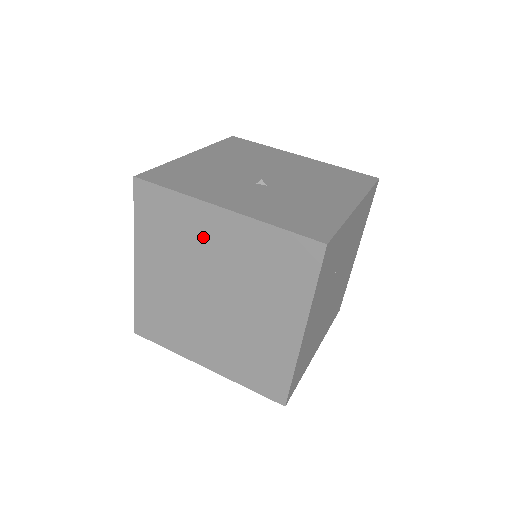
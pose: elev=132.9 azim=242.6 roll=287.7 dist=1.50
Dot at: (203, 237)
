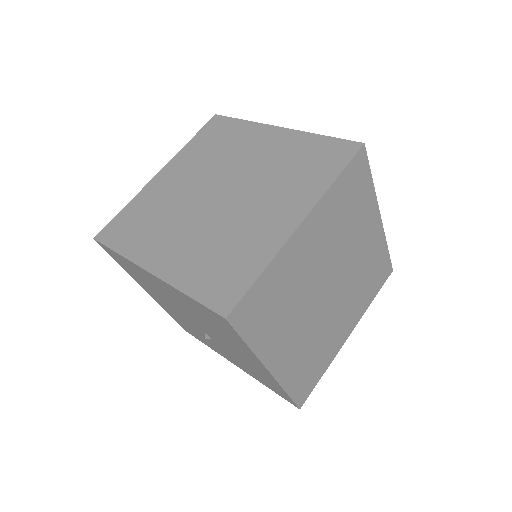
Dot at: (246, 147)
